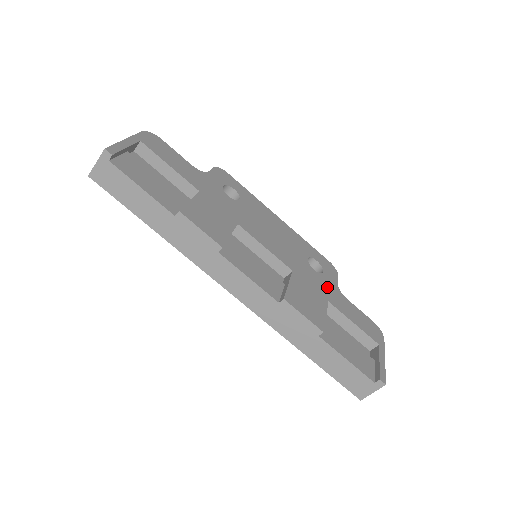
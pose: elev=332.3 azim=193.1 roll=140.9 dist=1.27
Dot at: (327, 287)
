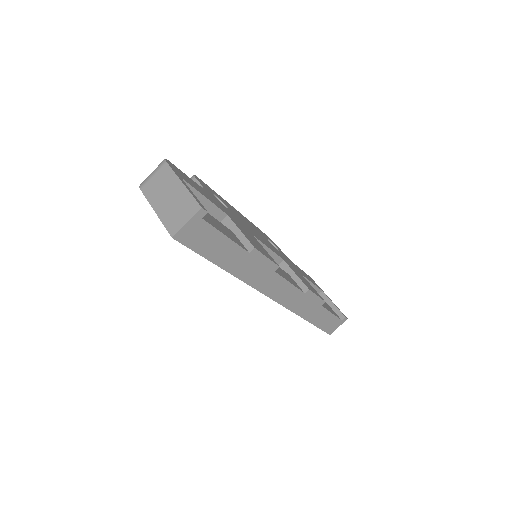
Dot at: (289, 261)
